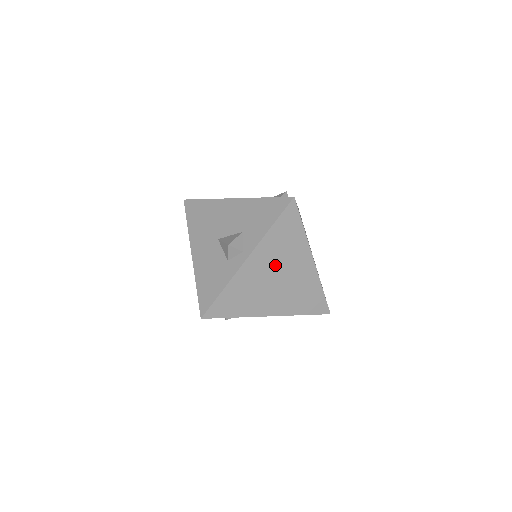
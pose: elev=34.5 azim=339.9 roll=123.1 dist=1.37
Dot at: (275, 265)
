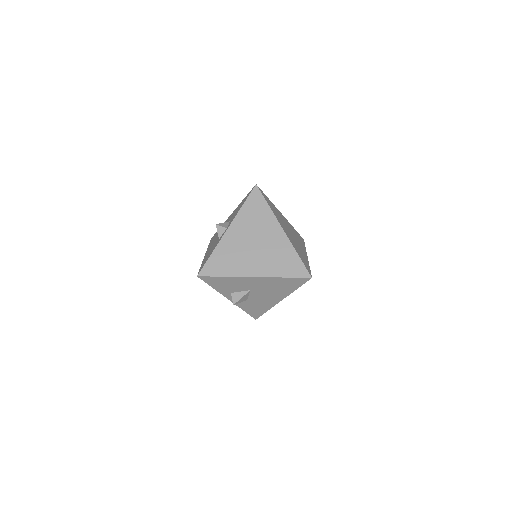
Dot at: (251, 234)
